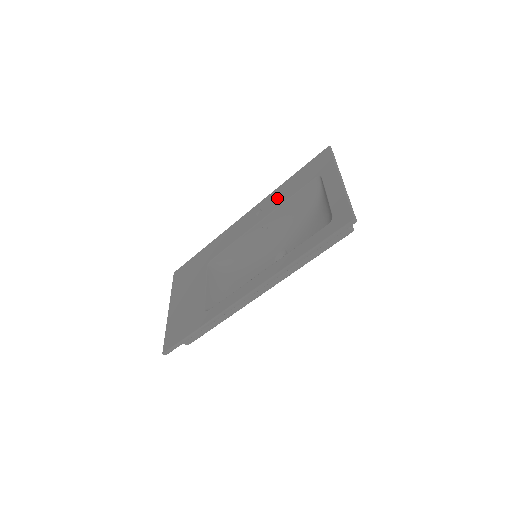
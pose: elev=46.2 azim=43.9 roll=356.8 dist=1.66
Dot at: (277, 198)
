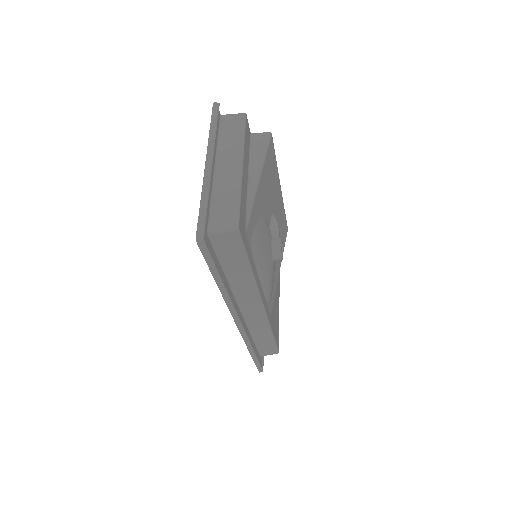
Dot at: occluded
